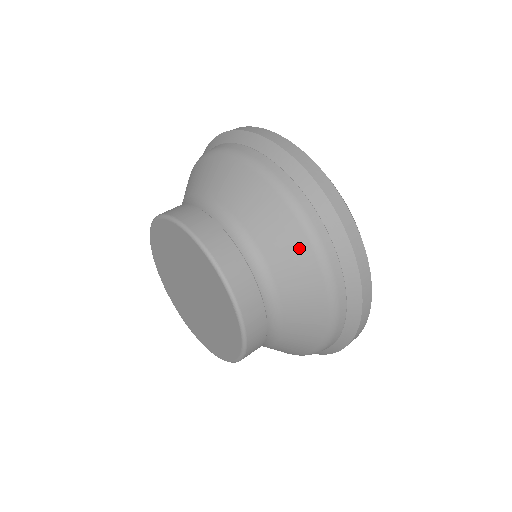
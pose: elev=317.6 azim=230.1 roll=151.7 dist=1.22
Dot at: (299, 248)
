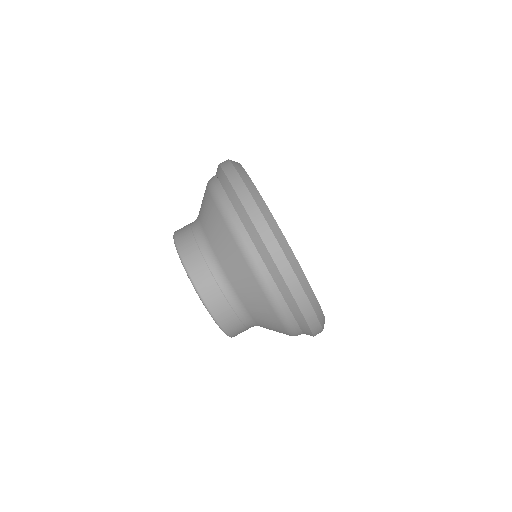
Dot at: (260, 299)
